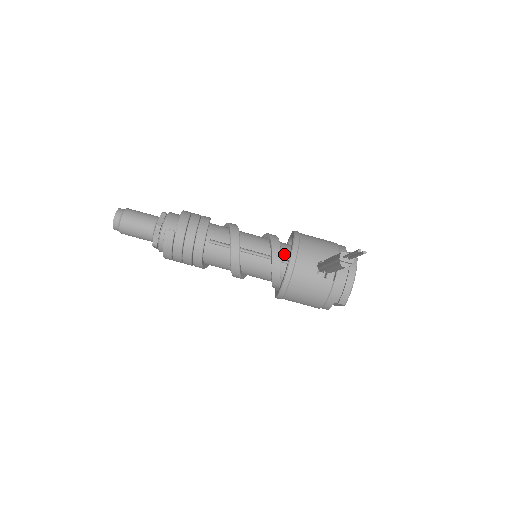
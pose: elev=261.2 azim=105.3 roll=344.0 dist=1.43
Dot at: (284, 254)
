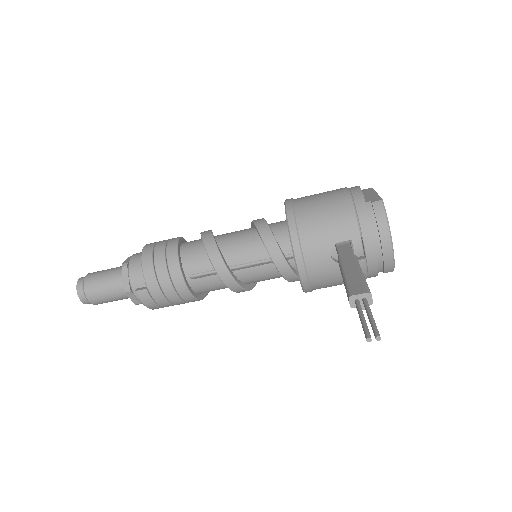
Dot at: (286, 247)
